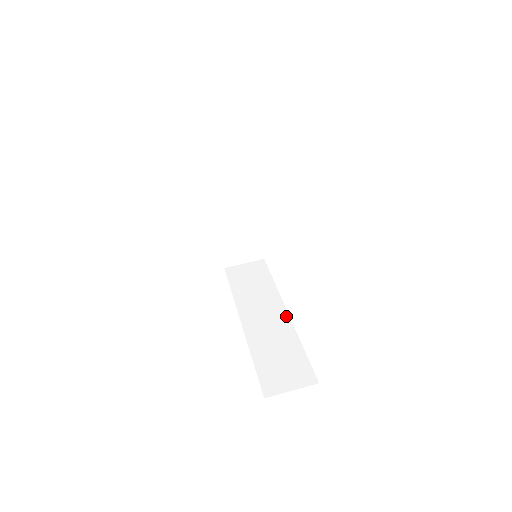
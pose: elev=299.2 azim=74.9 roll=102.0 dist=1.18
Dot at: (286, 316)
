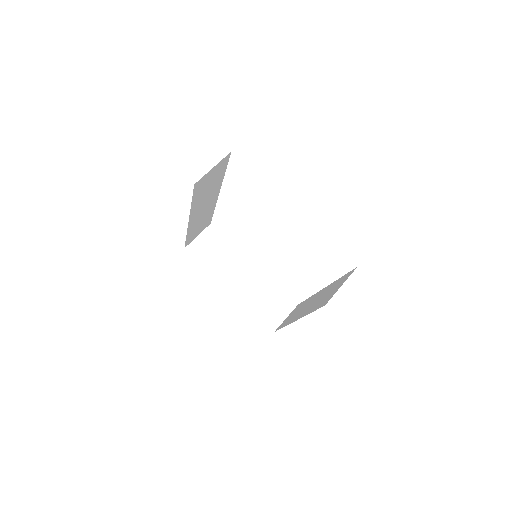
Dot at: (322, 290)
